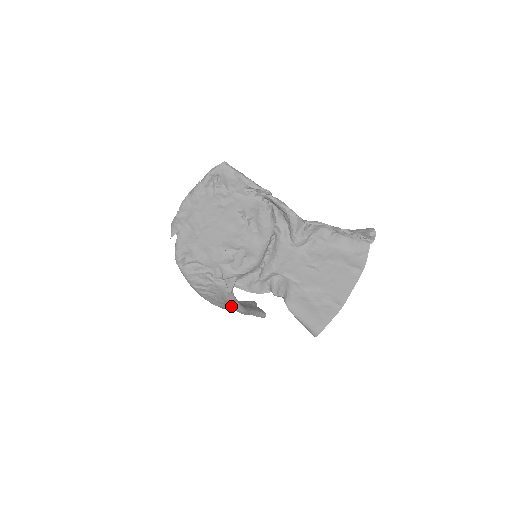
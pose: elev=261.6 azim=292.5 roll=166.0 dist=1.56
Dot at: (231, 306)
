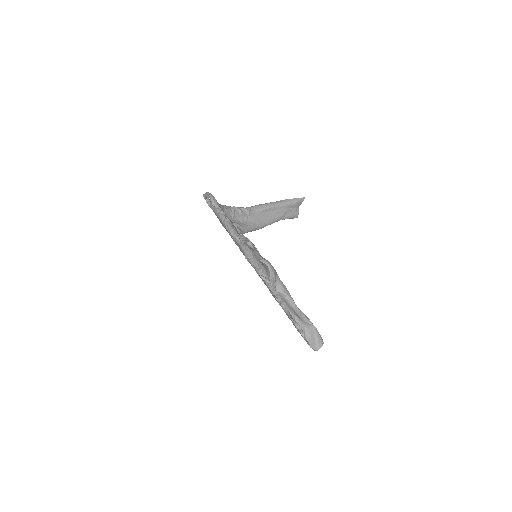
Dot at: occluded
